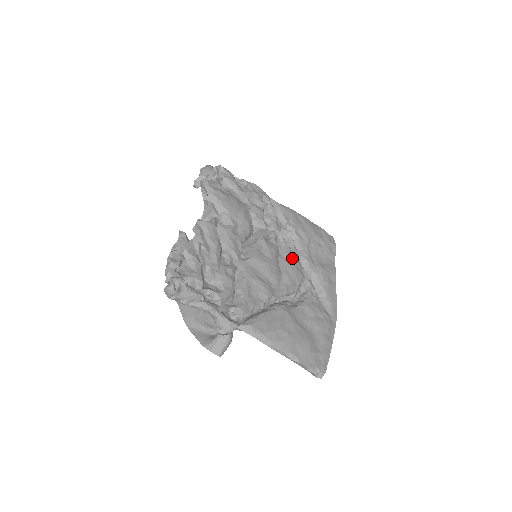
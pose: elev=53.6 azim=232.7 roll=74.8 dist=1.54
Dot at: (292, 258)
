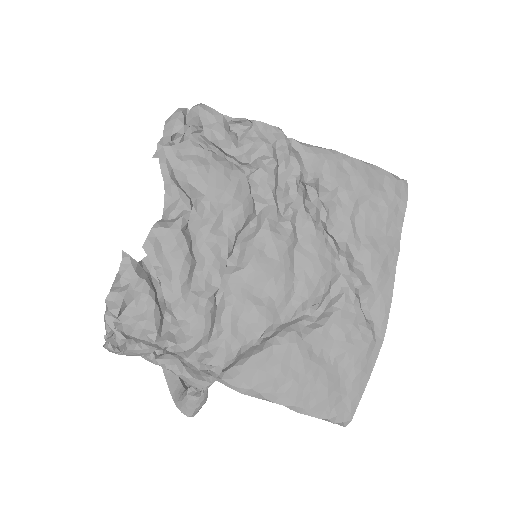
Dot at: (318, 247)
